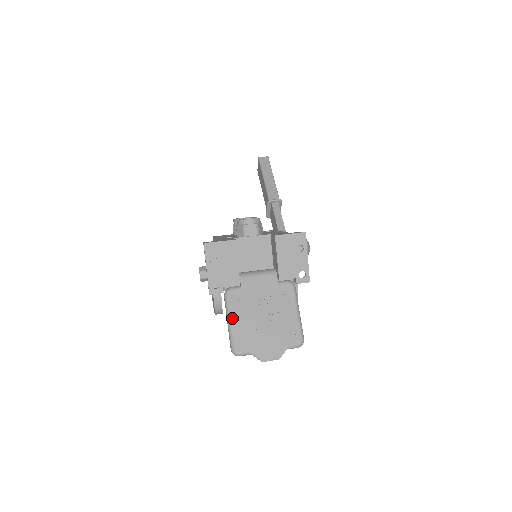
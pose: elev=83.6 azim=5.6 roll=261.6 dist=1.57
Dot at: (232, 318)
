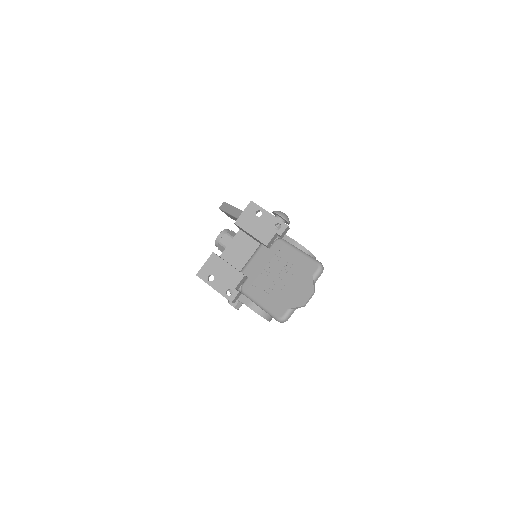
Dot at: (259, 301)
